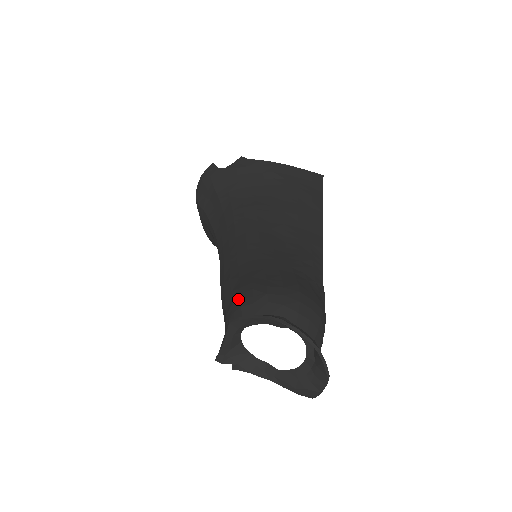
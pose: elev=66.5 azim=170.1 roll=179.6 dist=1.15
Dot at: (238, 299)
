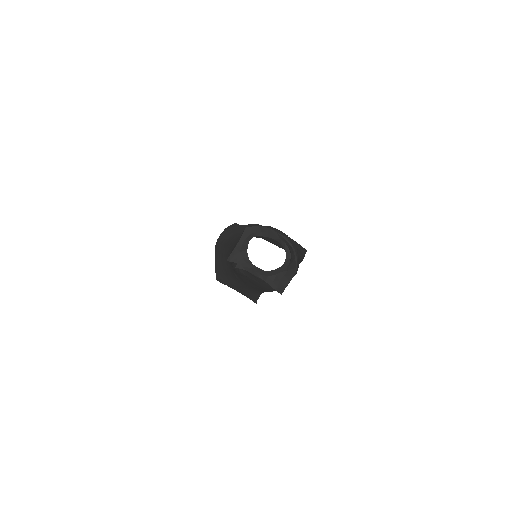
Dot at: occluded
